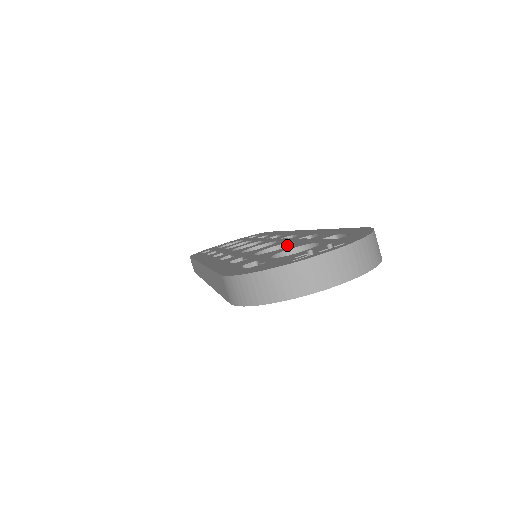
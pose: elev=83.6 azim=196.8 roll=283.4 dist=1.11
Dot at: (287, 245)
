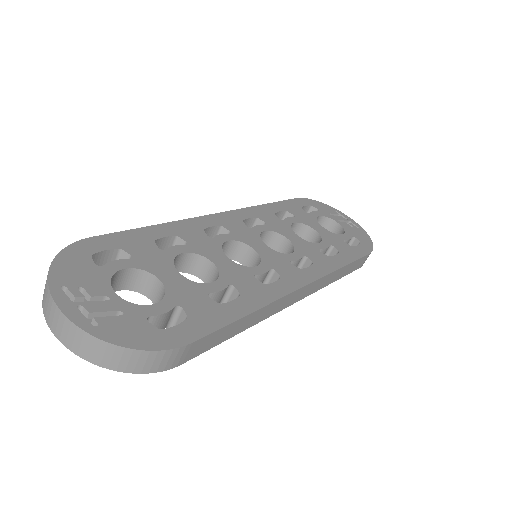
Dot at: (218, 277)
